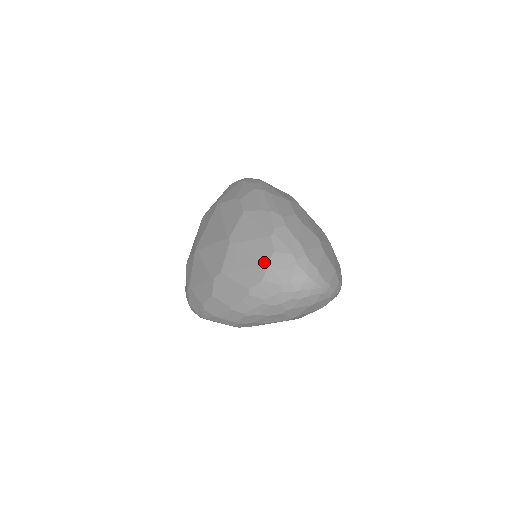
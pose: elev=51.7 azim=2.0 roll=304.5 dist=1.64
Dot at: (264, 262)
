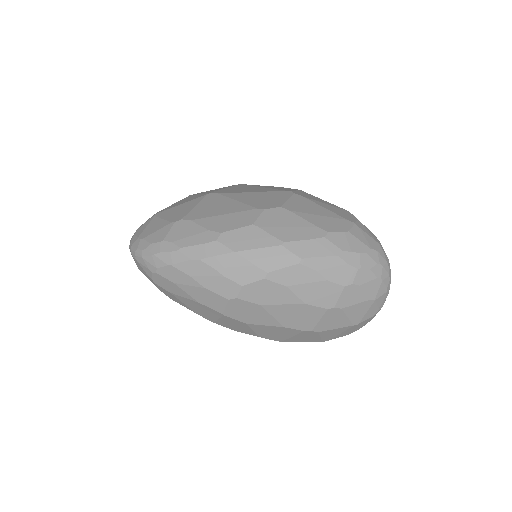
Dot at: (350, 220)
